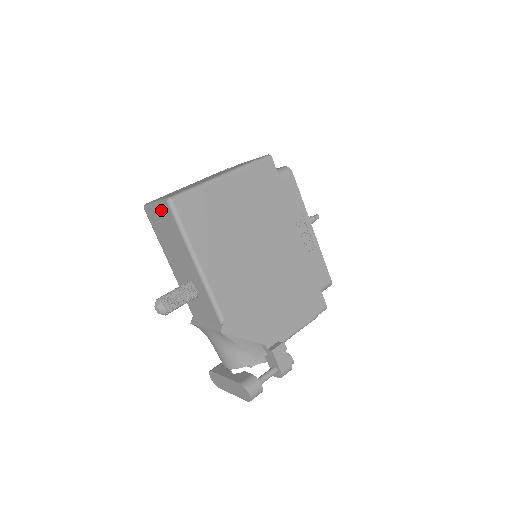
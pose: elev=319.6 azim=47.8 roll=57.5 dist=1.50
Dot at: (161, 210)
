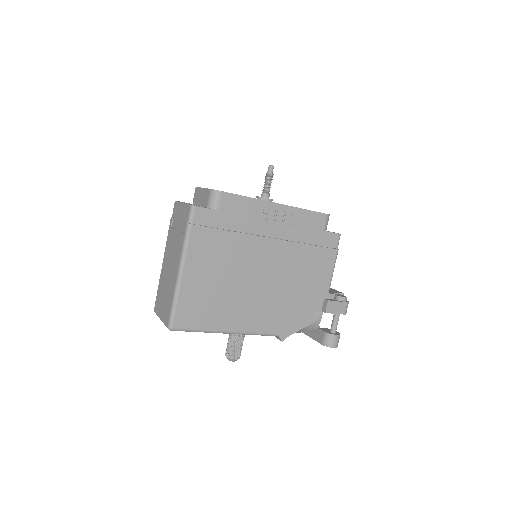
Dot at: occluded
